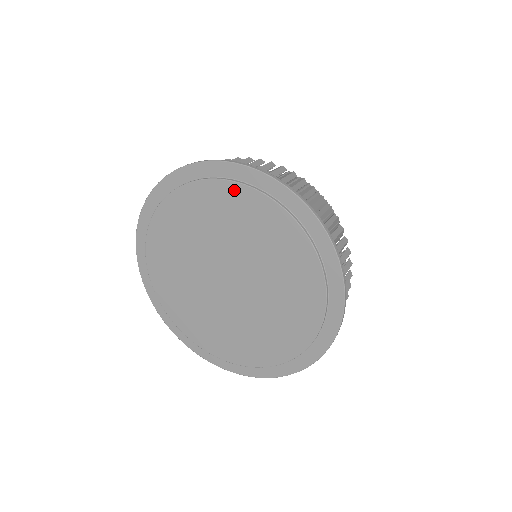
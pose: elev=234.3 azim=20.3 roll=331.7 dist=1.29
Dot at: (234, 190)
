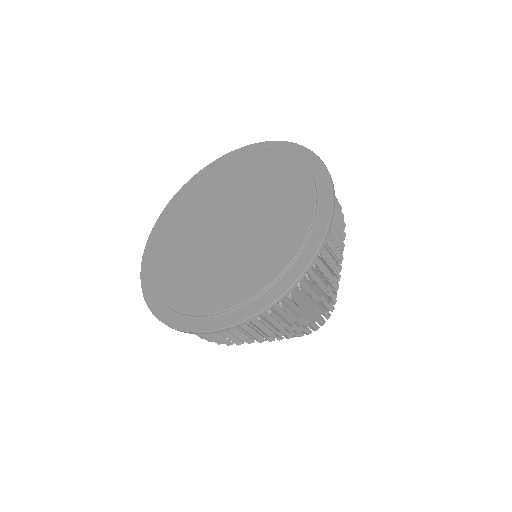
Dot at: (241, 158)
